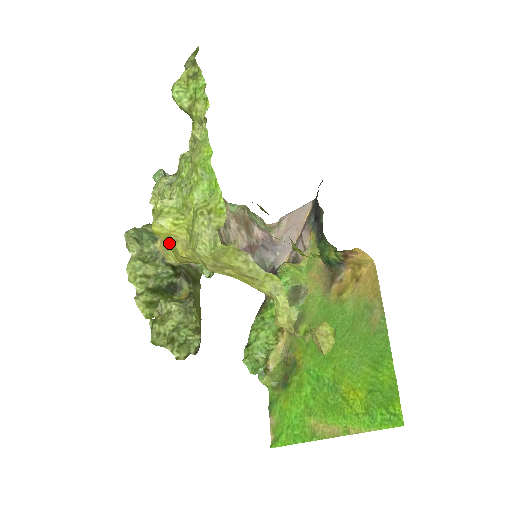
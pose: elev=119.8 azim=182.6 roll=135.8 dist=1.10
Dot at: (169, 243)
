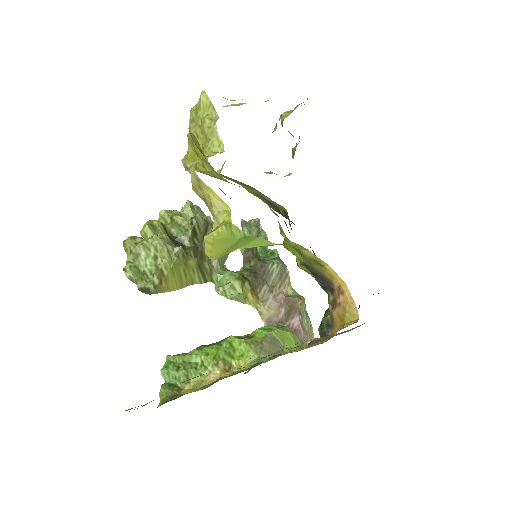
Dot at: occluded
